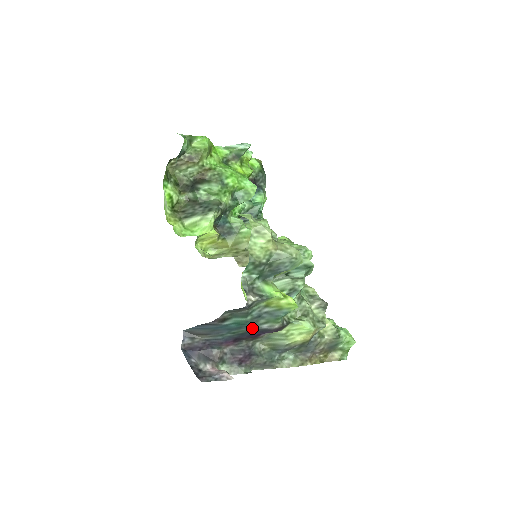
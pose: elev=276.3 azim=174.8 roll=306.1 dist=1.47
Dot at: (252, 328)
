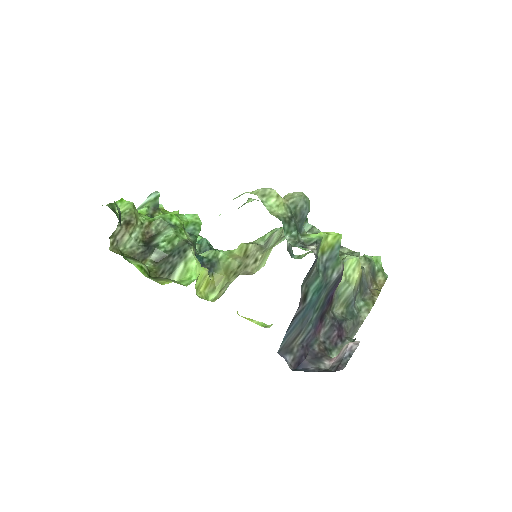
Dot at: (327, 288)
